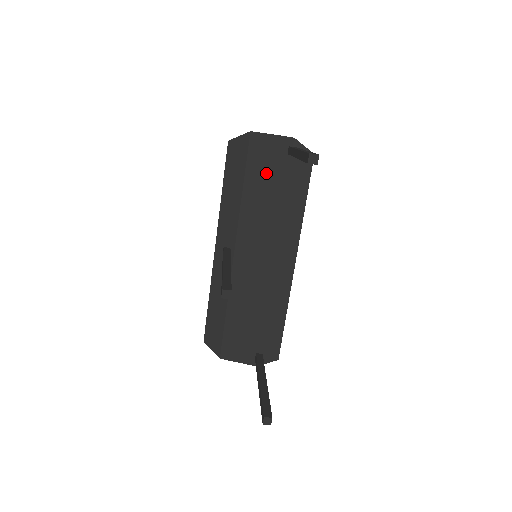
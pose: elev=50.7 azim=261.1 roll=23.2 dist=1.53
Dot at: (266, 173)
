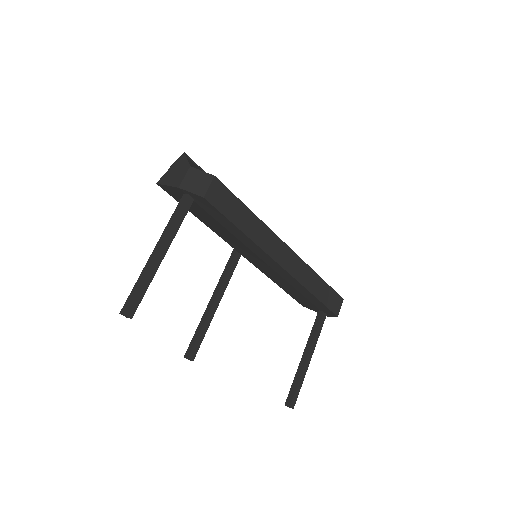
Dot at: (196, 210)
